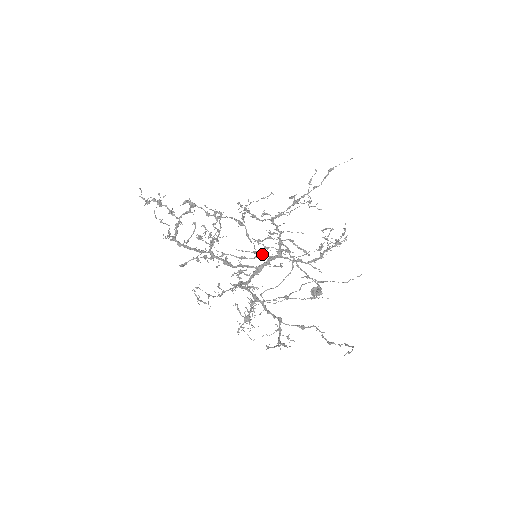
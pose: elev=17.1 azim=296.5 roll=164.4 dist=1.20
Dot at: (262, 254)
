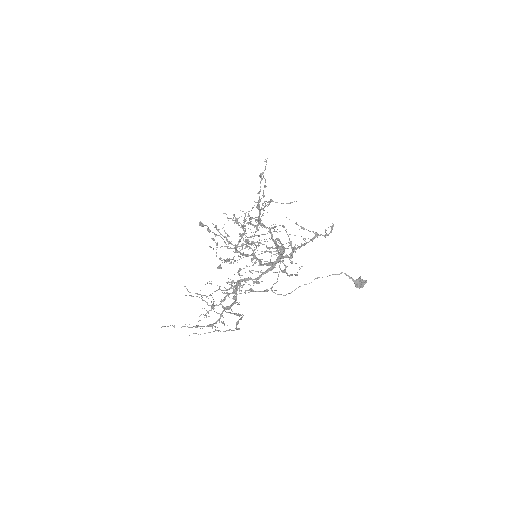
Dot at: occluded
